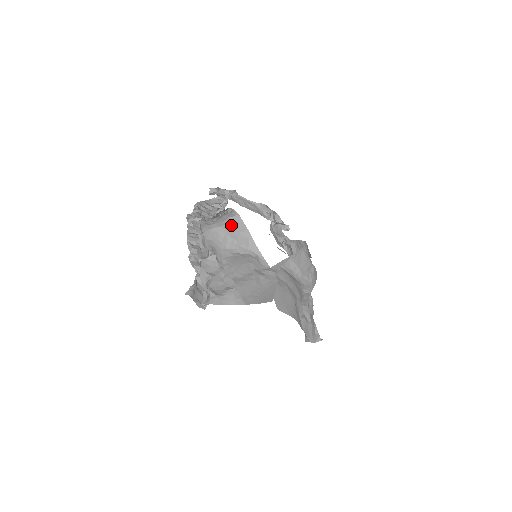
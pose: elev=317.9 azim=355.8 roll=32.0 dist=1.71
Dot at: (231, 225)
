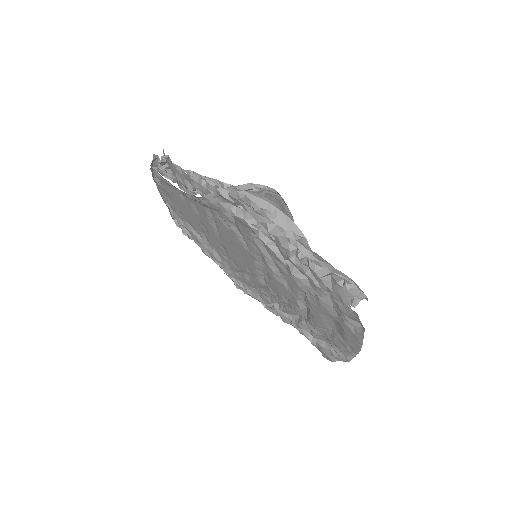
Dot at: occluded
